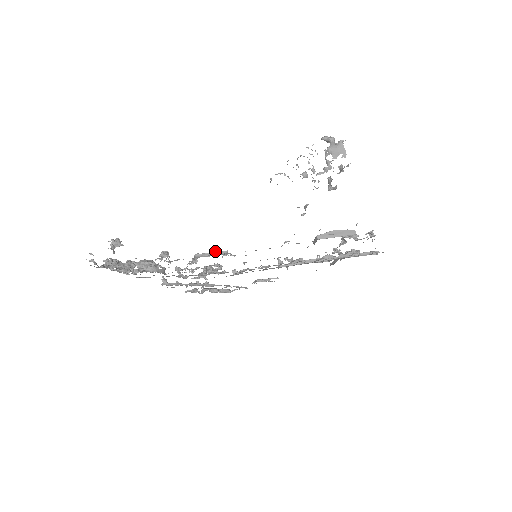
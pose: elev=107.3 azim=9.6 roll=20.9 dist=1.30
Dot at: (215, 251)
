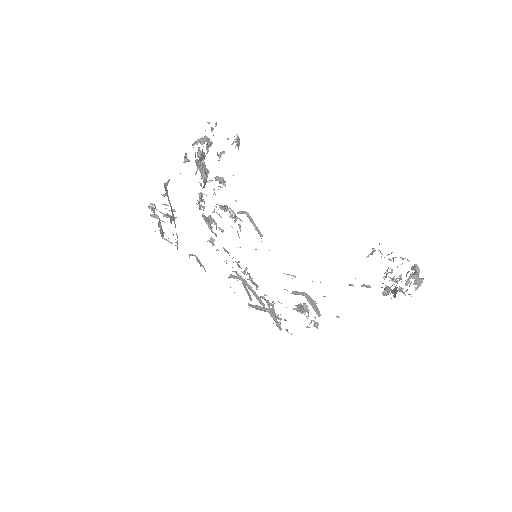
Dot at: occluded
